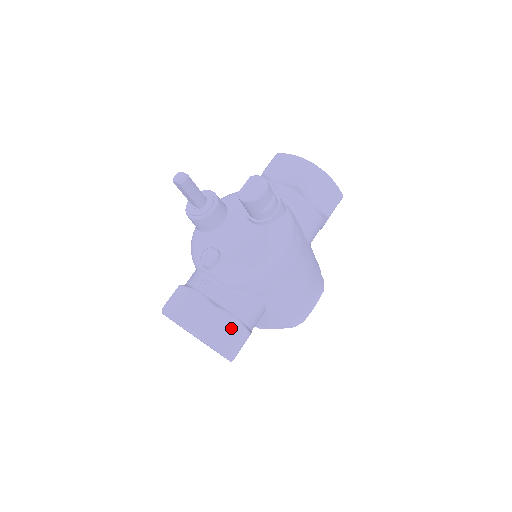
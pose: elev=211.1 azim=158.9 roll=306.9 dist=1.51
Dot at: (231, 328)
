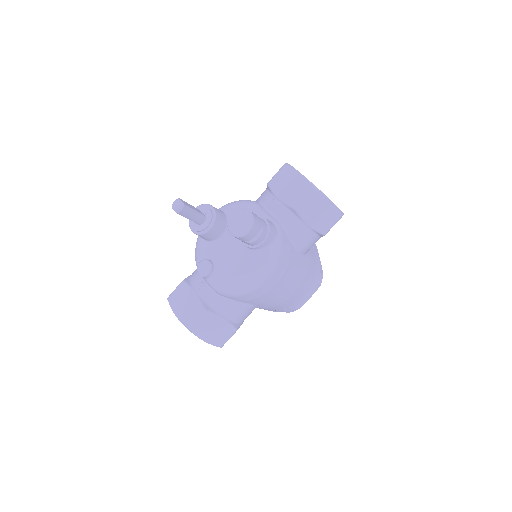
Dot at: (220, 326)
